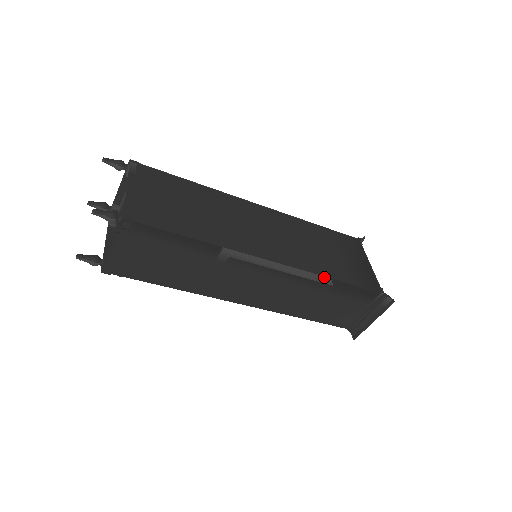
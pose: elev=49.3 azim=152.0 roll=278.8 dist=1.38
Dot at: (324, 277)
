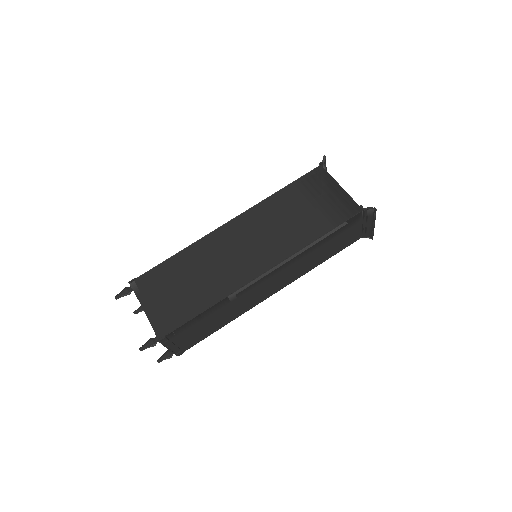
Dot at: (308, 245)
